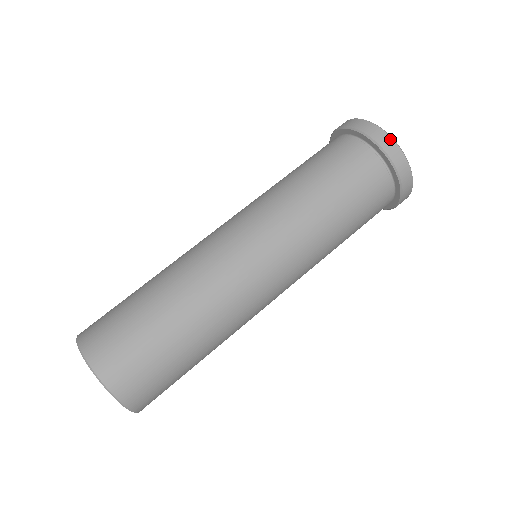
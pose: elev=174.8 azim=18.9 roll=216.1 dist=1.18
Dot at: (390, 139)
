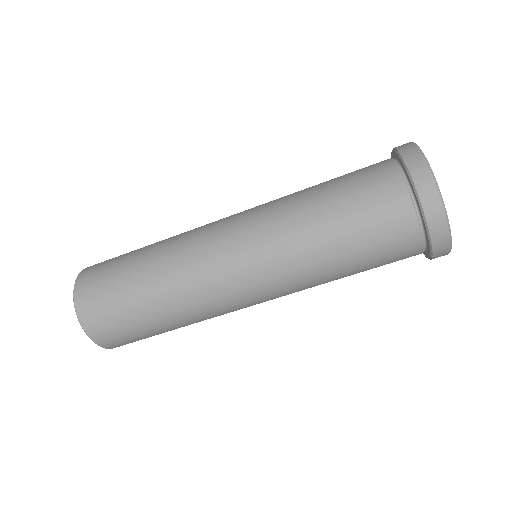
Dot at: (422, 160)
